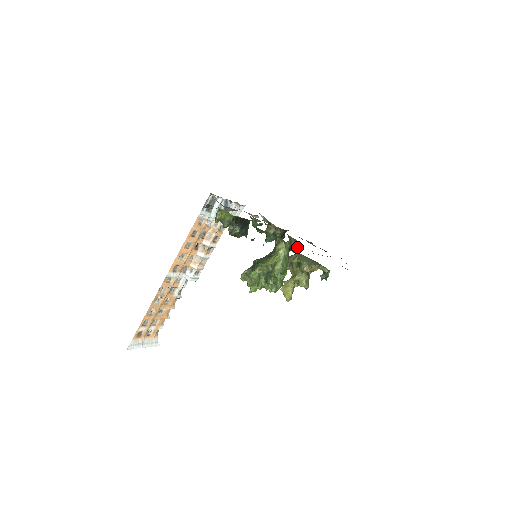
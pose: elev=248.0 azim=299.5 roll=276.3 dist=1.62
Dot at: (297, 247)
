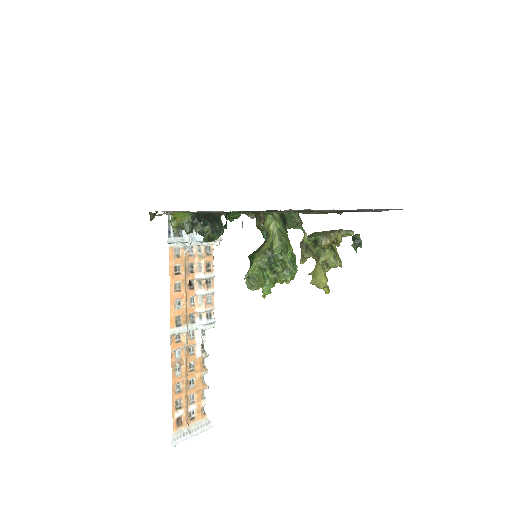
Dot at: (296, 219)
